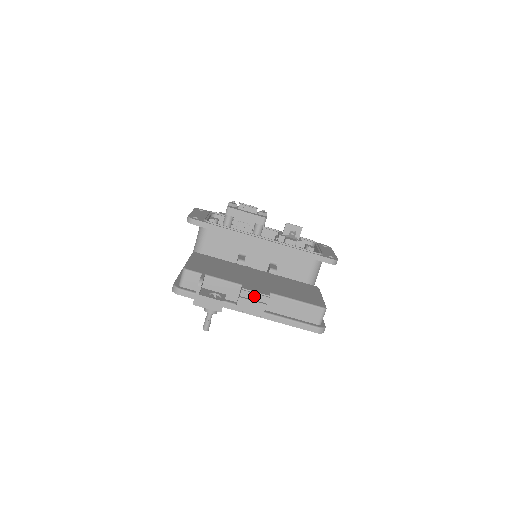
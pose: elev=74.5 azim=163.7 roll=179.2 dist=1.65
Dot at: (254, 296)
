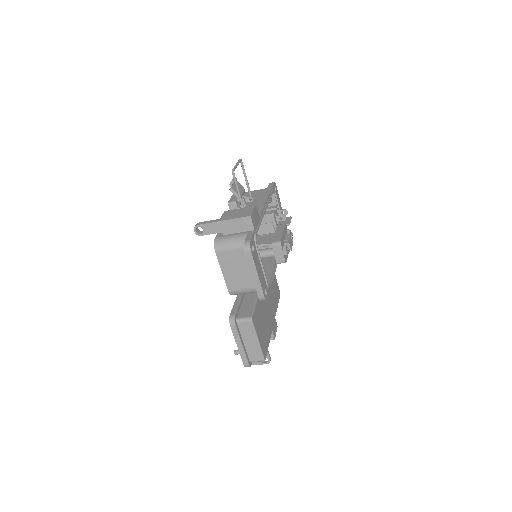
Dot at: occluded
